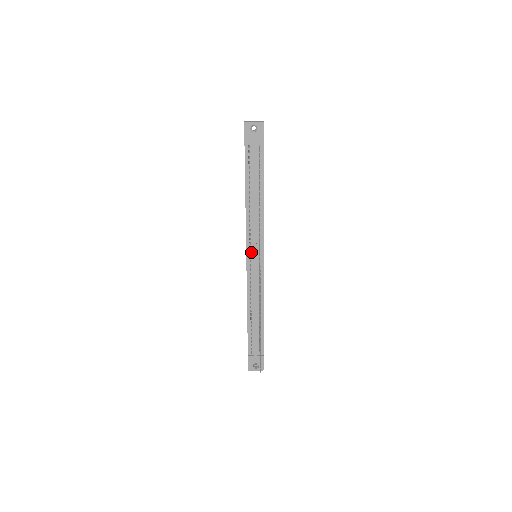
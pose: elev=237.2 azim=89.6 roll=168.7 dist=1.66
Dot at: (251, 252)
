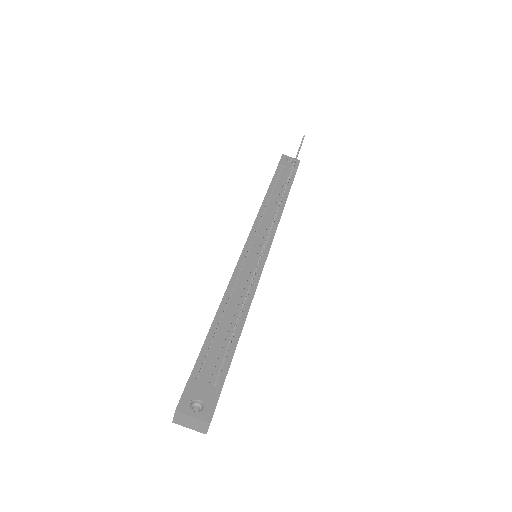
Dot at: (254, 239)
